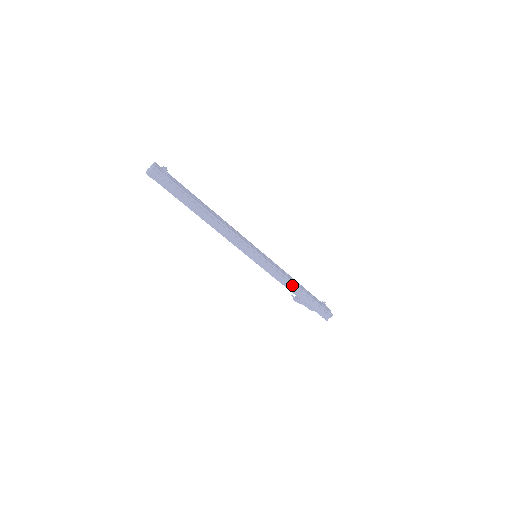
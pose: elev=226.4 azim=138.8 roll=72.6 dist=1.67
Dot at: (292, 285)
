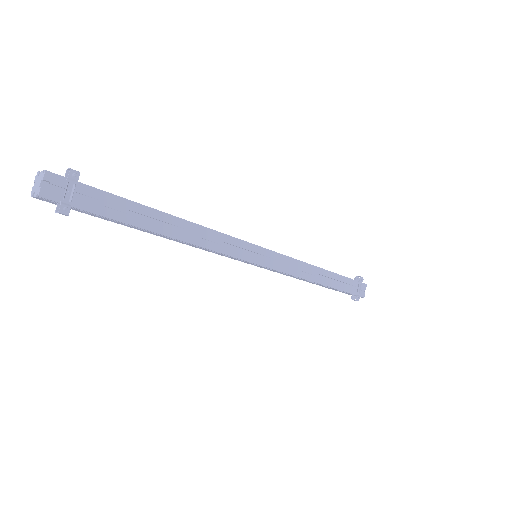
Dot at: (308, 280)
